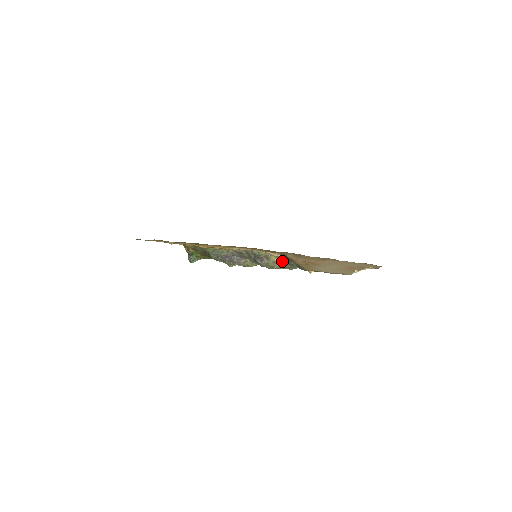
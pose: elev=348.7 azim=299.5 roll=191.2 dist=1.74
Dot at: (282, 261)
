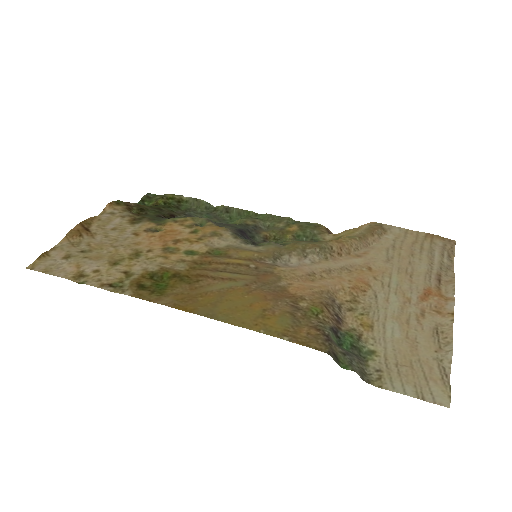
Dot at: occluded
